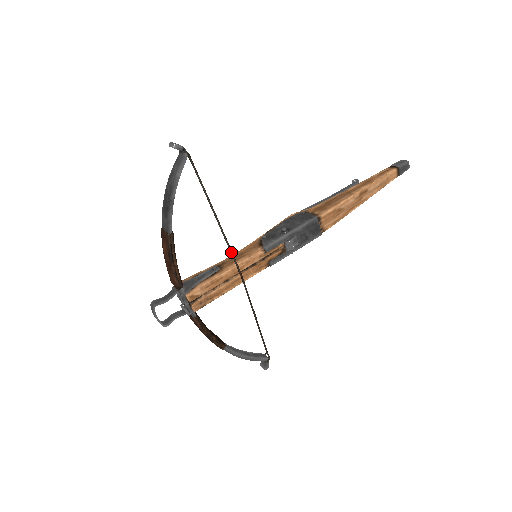
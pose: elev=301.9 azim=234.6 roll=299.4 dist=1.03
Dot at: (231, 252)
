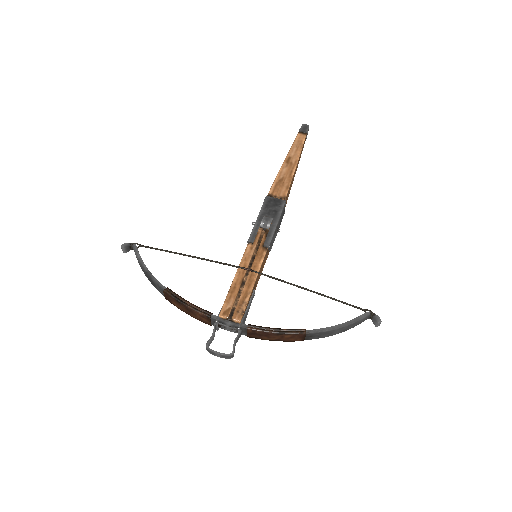
Dot at: (223, 264)
